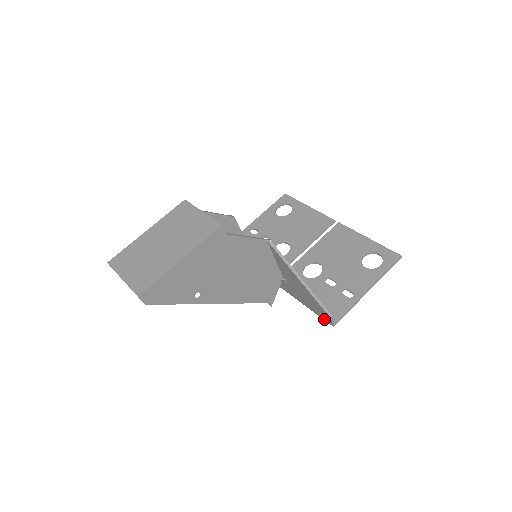
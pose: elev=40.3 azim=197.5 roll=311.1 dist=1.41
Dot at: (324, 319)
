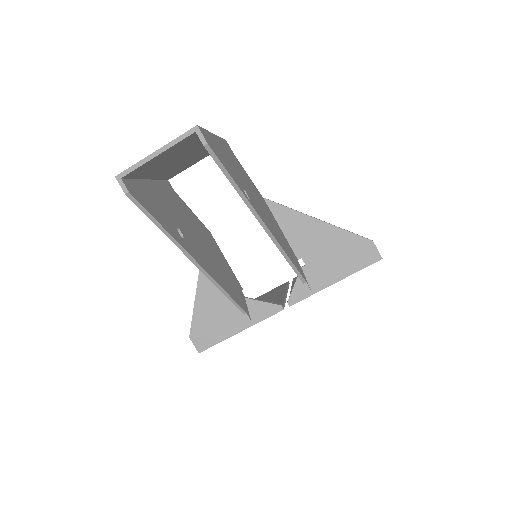
Dot at: (368, 263)
